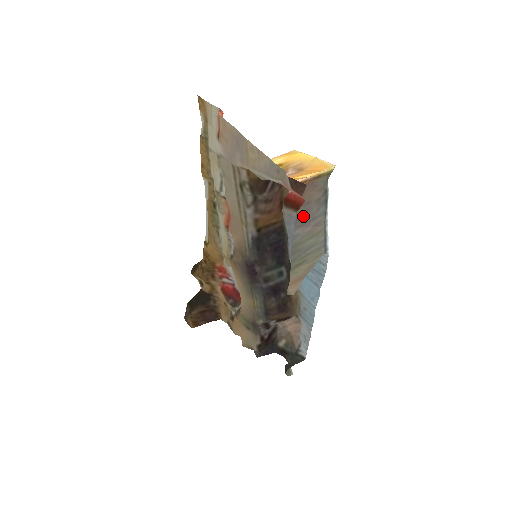
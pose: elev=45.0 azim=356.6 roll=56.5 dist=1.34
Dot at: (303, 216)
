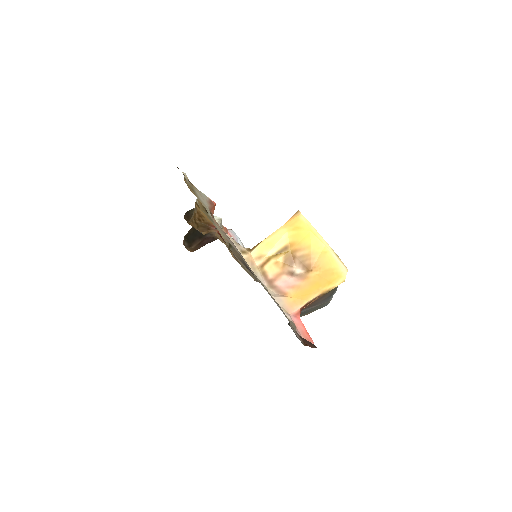
Dot at: (309, 307)
